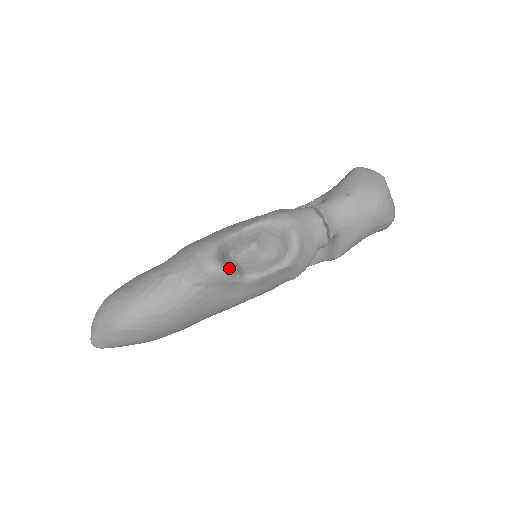
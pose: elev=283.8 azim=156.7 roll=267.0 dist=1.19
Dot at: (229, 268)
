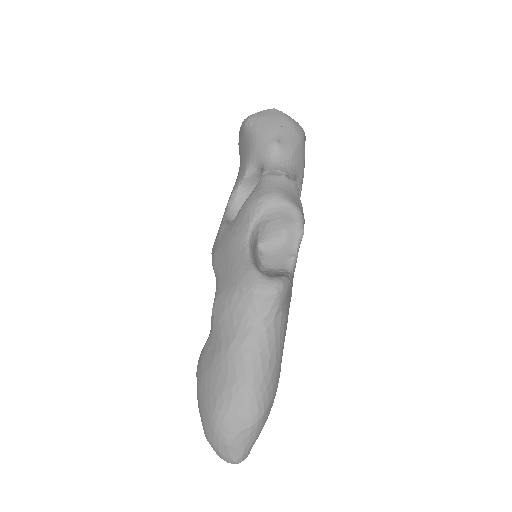
Dot at: (282, 276)
